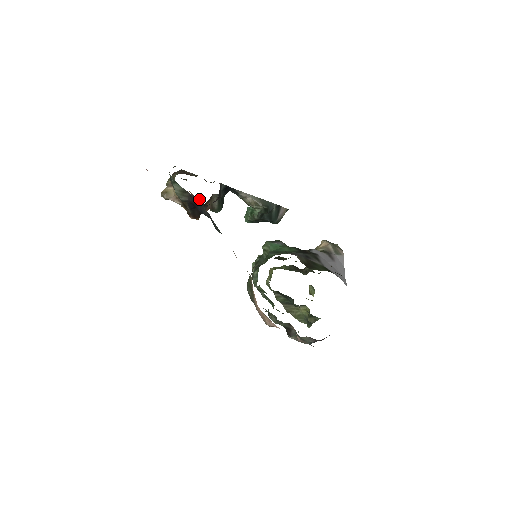
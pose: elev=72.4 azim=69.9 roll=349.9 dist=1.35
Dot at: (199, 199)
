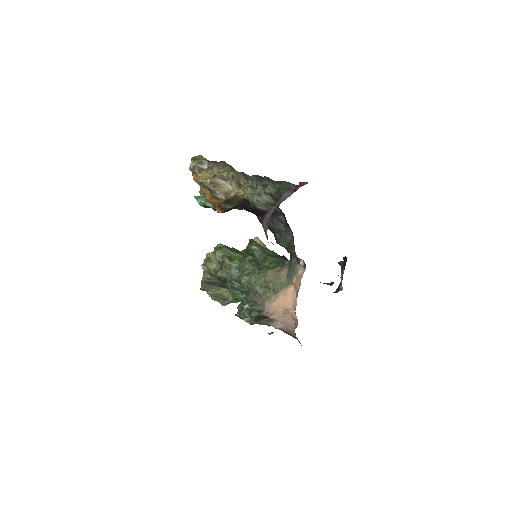
Dot at: (281, 215)
